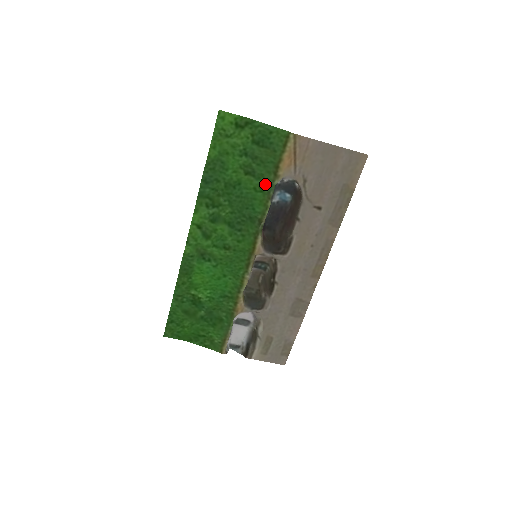
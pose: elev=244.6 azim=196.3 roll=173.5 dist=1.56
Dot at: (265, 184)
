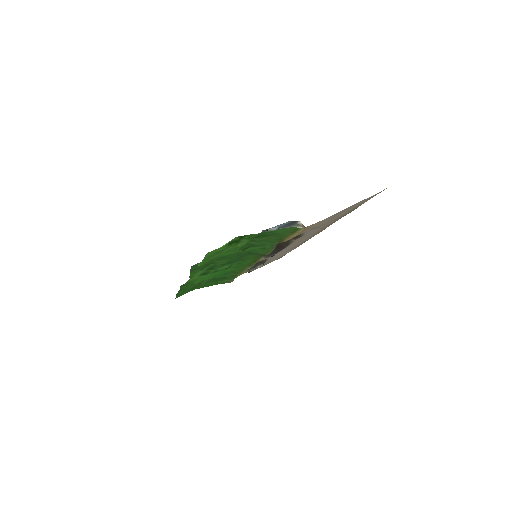
Dot at: (267, 246)
